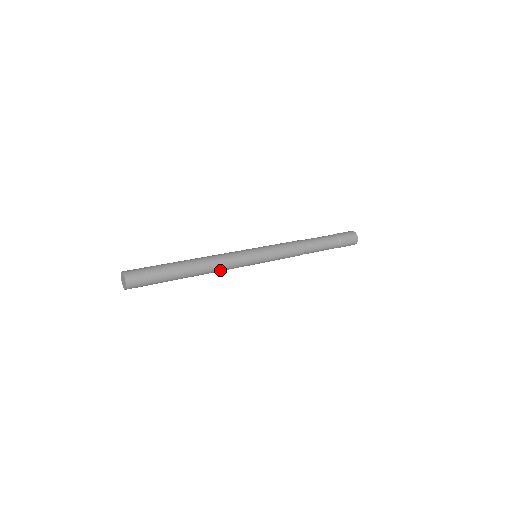
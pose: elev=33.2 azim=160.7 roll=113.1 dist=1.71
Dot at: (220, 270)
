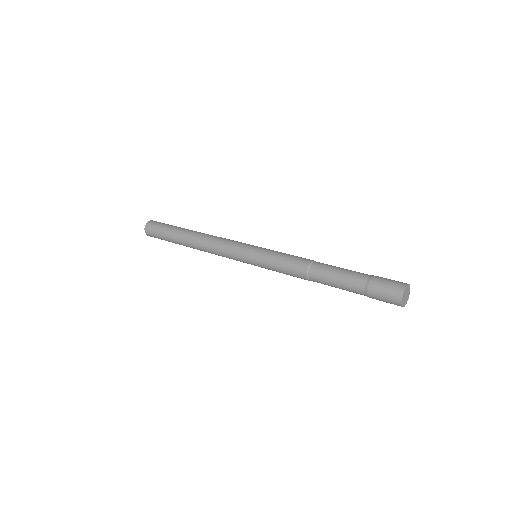
Dot at: (216, 254)
